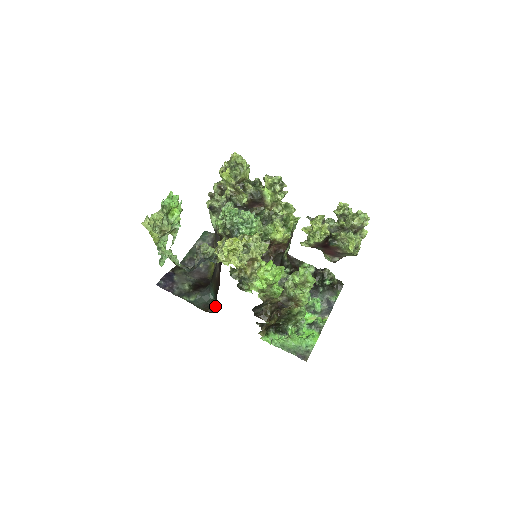
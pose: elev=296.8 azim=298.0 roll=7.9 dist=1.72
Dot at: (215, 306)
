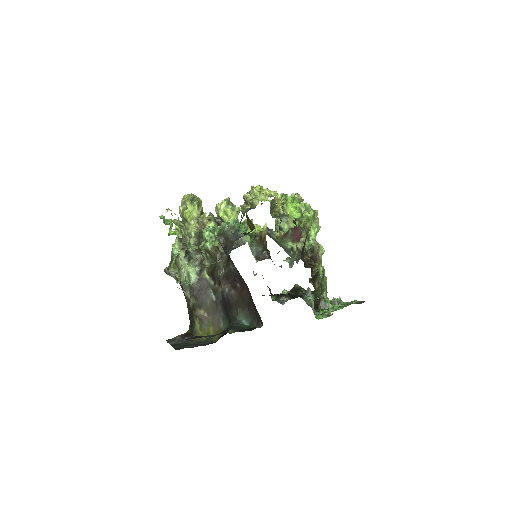
Dot at: (257, 325)
